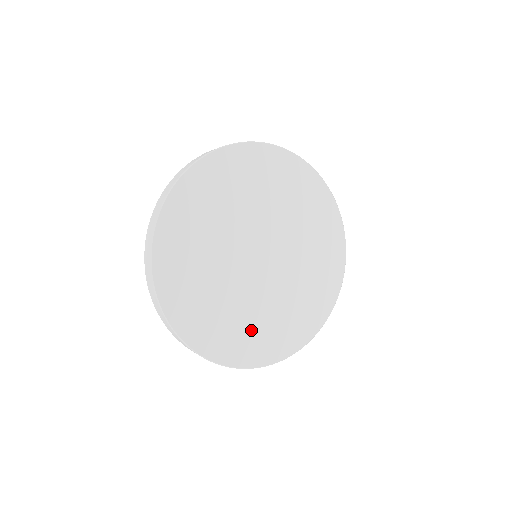
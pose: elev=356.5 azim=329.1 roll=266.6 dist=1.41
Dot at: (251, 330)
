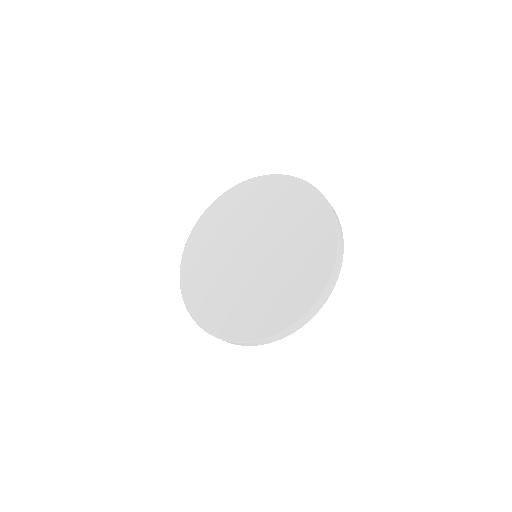
Dot at: (295, 281)
